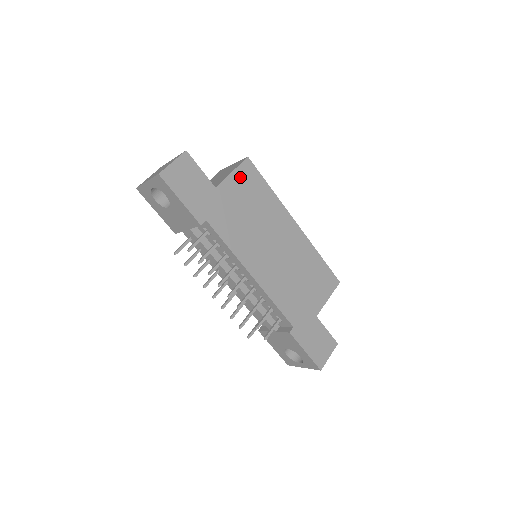
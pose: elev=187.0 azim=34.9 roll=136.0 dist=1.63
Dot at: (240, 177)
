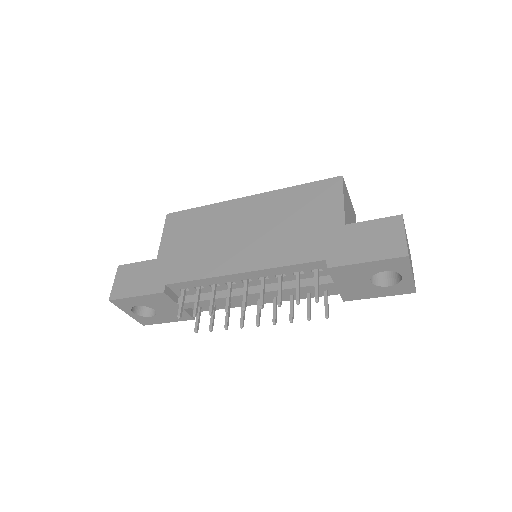
Dot at: (171, 231)
